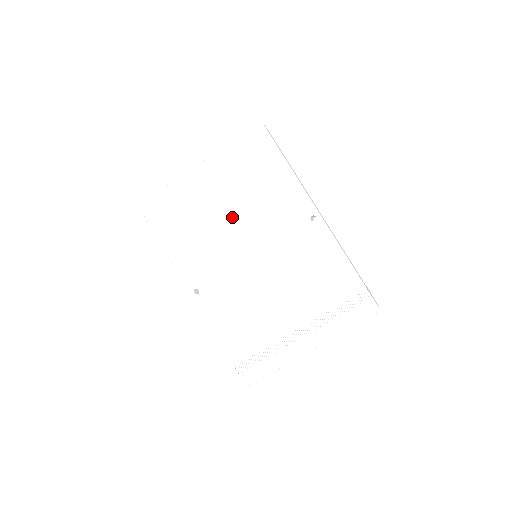
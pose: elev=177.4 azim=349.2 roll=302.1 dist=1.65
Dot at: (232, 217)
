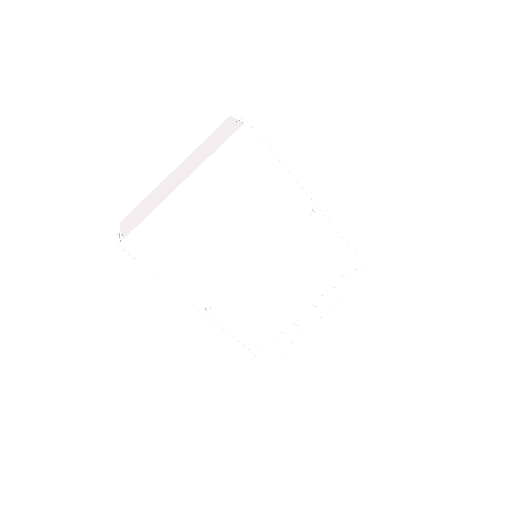
Dot at: (232, 231)
